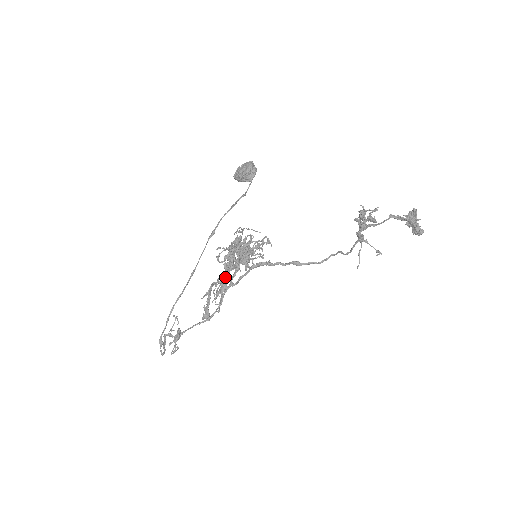
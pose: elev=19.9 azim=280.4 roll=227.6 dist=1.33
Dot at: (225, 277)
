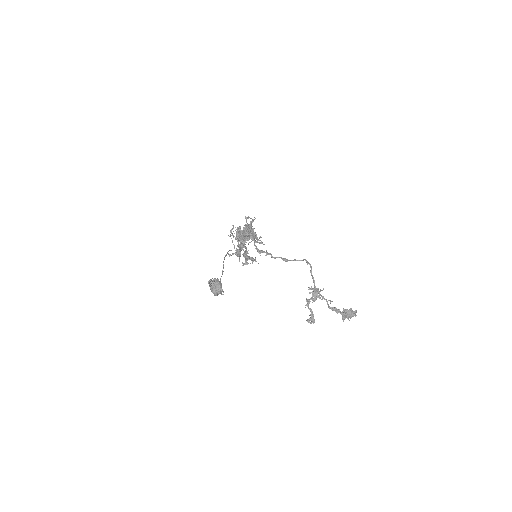
Dot at: (245, 244)
